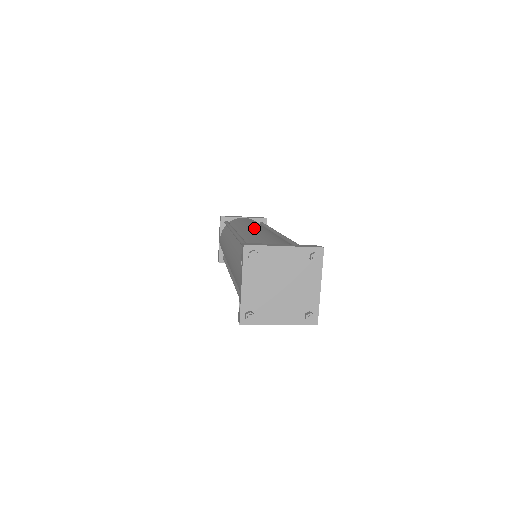
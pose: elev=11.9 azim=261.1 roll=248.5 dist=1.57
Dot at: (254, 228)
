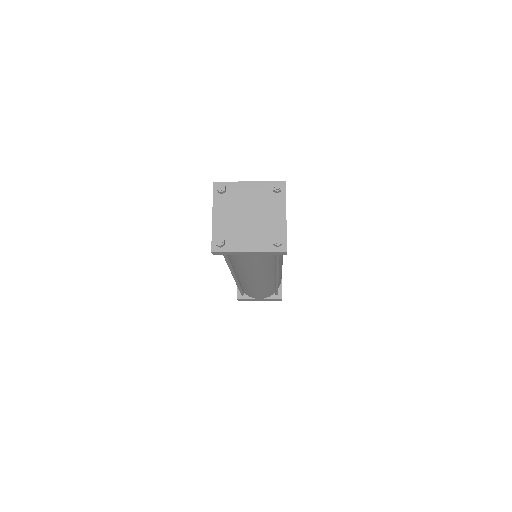
Dot at: occluded
